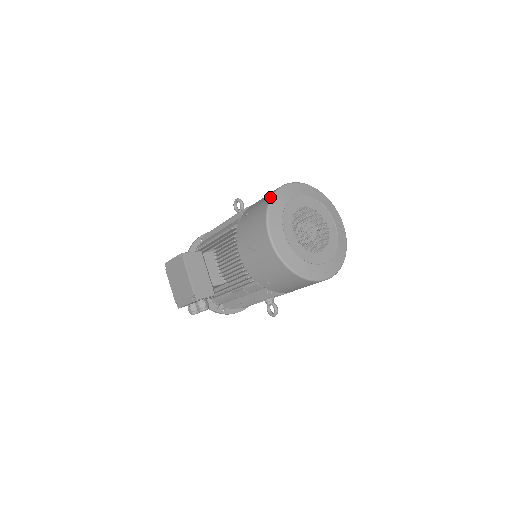
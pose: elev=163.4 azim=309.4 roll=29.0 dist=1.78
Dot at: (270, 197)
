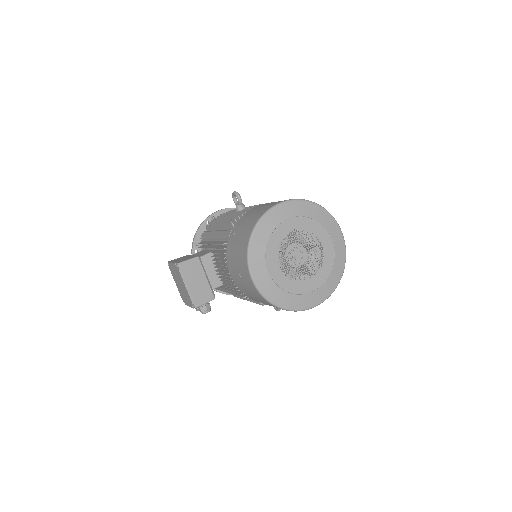
Dot at: (252, 228)
